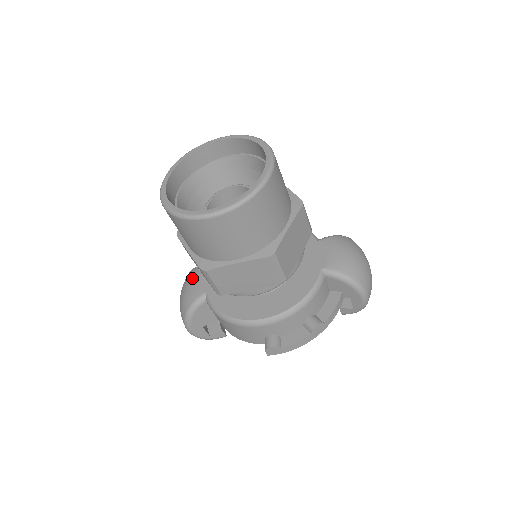
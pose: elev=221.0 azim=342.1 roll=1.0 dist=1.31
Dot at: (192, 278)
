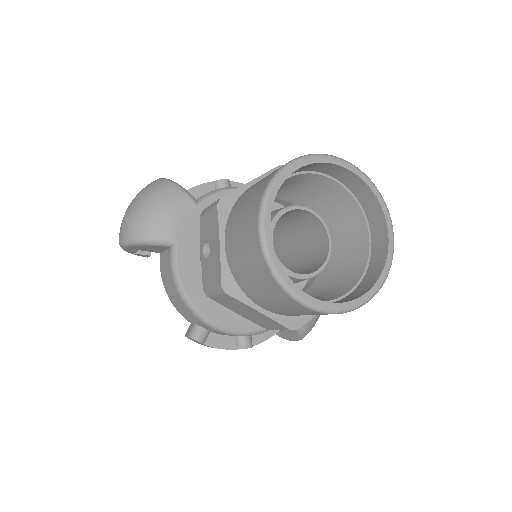
Dot at: (172, 204)
